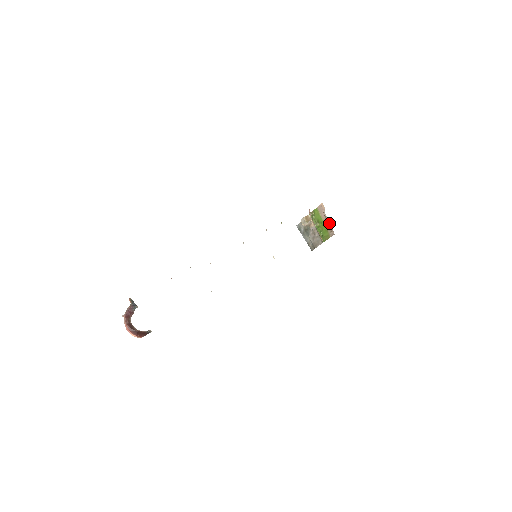
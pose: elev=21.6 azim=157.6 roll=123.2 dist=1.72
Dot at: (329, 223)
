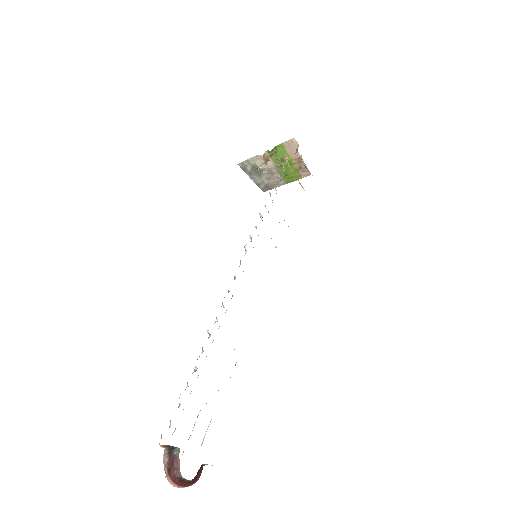
Dot at: occluded
